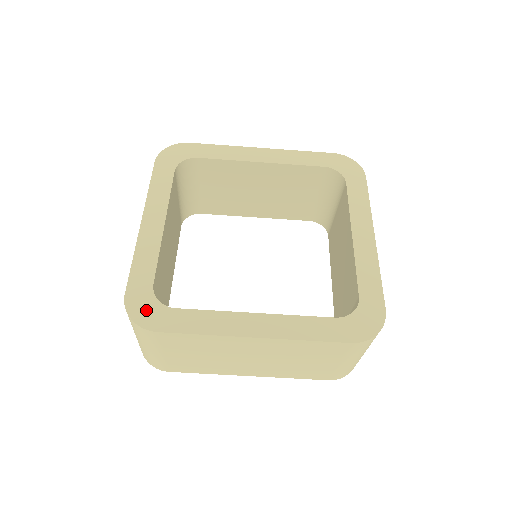
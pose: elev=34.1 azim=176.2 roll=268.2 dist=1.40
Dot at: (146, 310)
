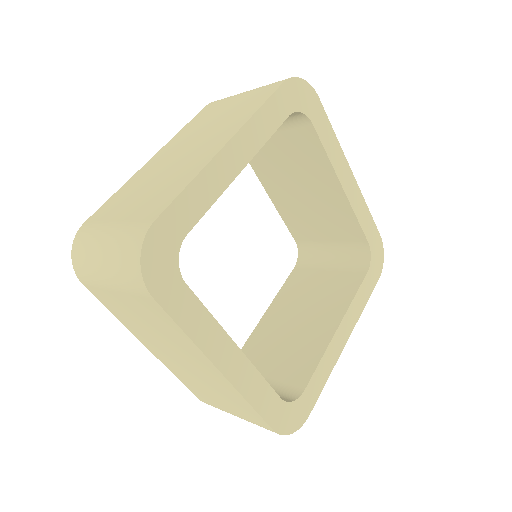
Dot at: (161, 261)
